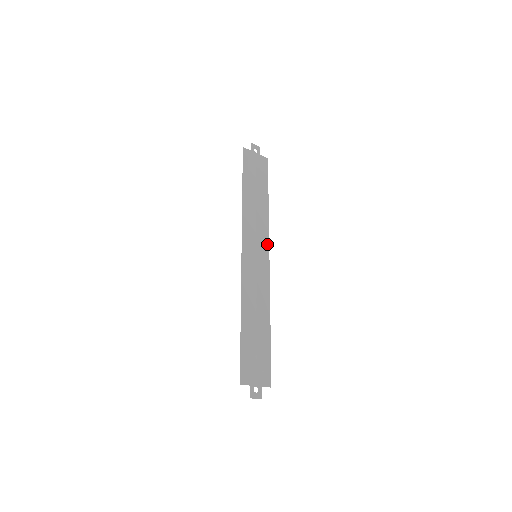
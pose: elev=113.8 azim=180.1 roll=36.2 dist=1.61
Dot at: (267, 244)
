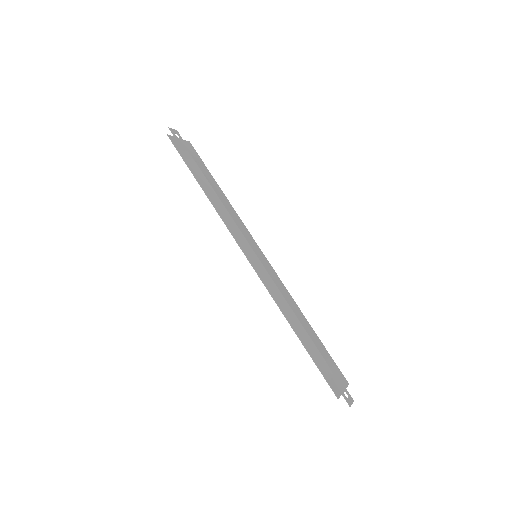
Dot at: (252, 239)
